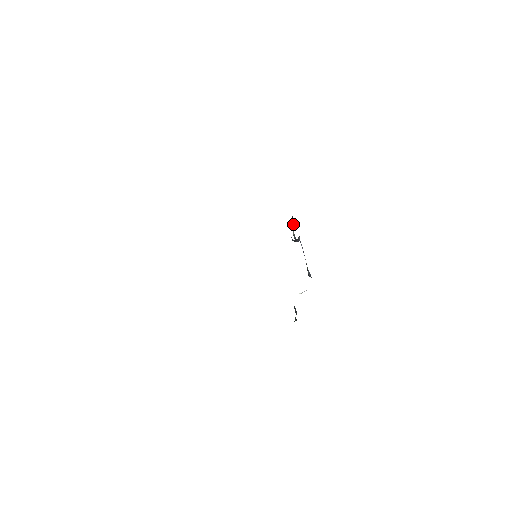
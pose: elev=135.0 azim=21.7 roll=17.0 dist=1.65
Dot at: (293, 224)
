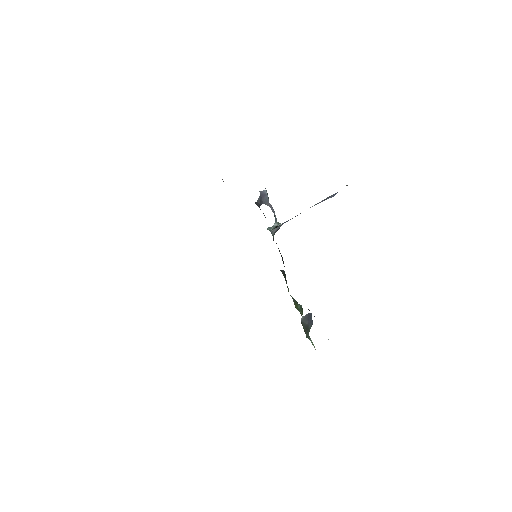
Dot at: (266, 201)
